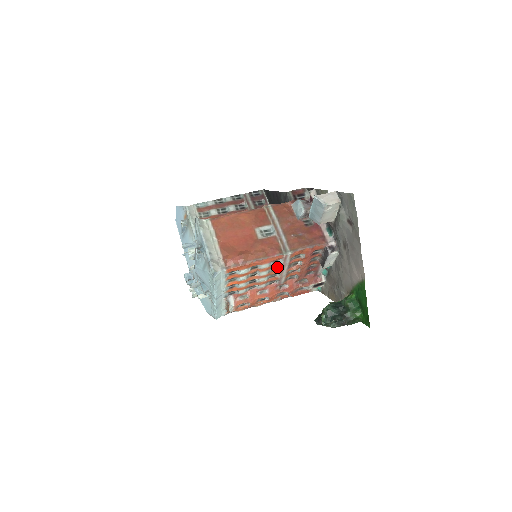
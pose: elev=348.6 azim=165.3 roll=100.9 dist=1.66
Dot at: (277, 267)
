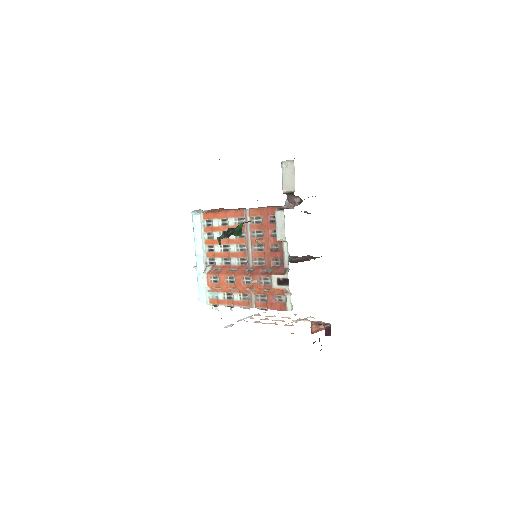
Dot at: (244, 234)
